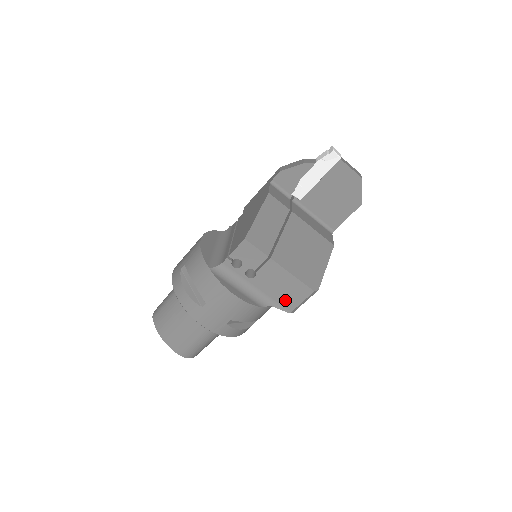
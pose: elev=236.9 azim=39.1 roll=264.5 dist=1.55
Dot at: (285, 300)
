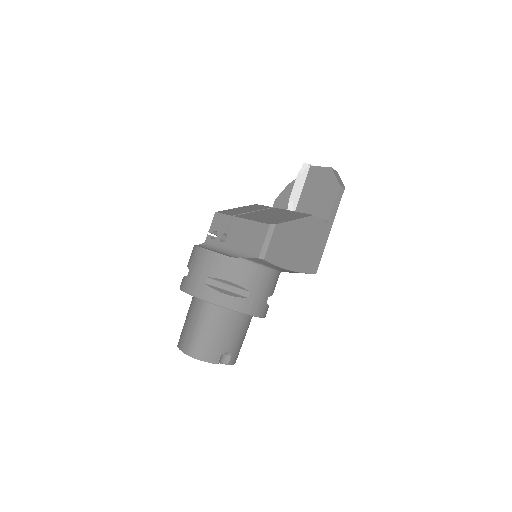
Dot at: (252, 247)
